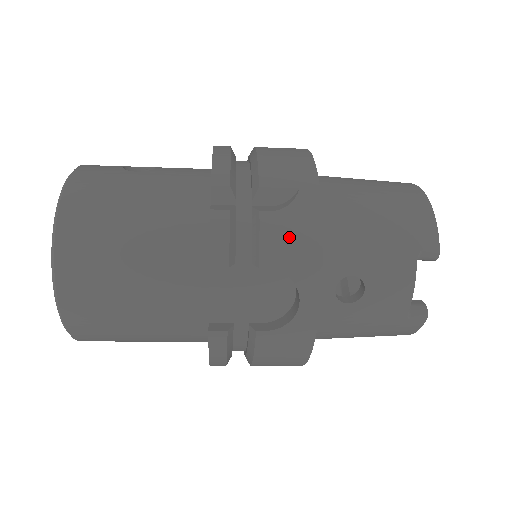
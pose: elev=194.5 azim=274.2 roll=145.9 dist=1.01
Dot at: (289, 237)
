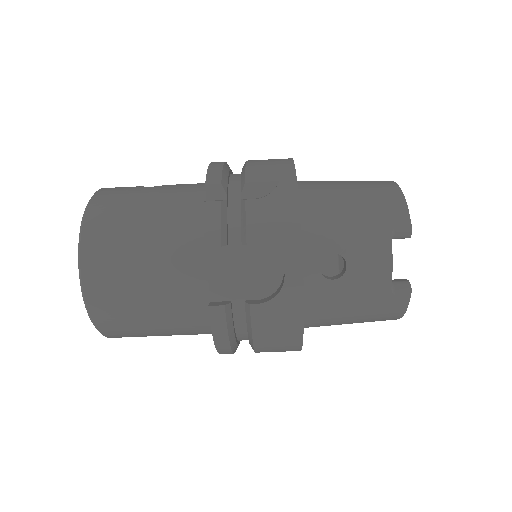
Dot at: (271, 218)
